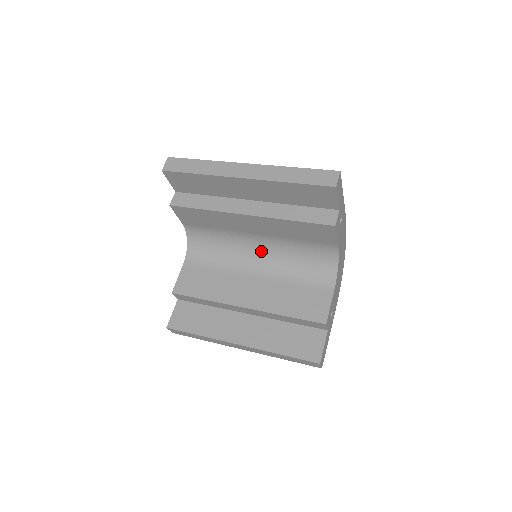
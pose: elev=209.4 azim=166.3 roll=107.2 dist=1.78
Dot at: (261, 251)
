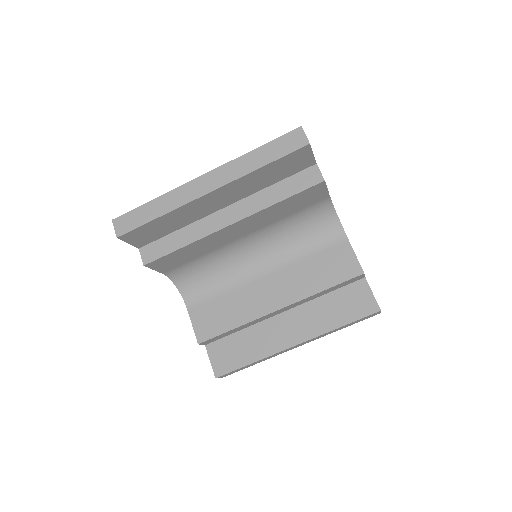
Dot at: (256, 248)
